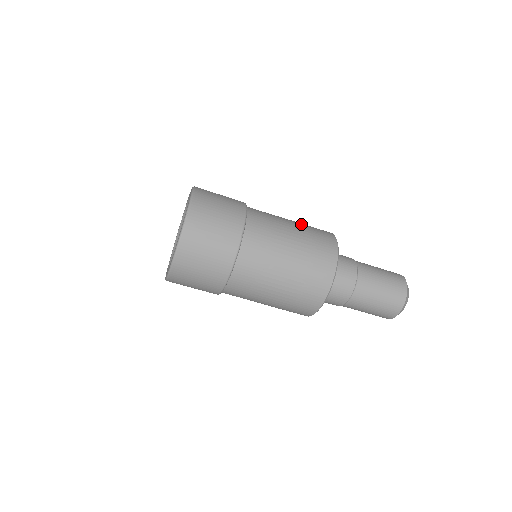
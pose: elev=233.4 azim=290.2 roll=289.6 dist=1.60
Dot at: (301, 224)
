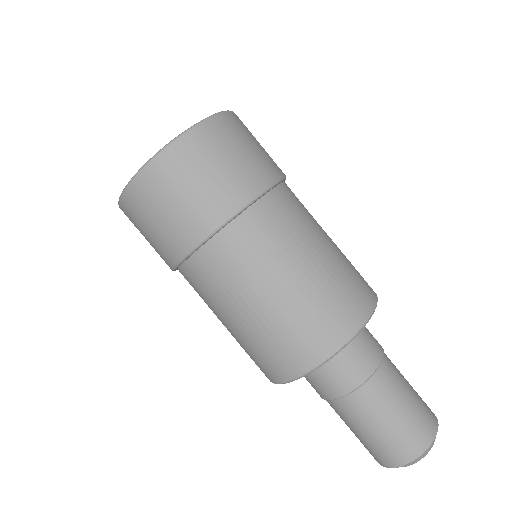
Dot at: occluded
